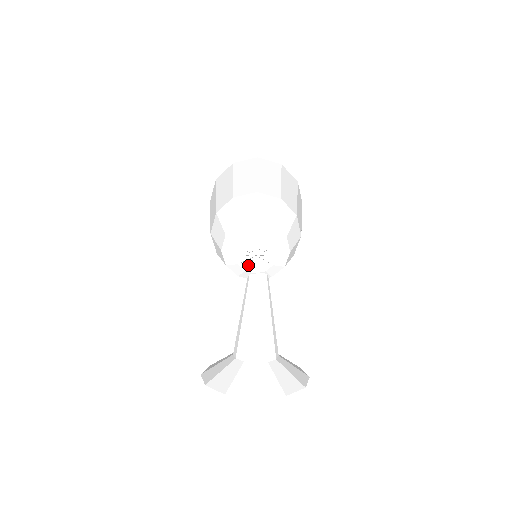
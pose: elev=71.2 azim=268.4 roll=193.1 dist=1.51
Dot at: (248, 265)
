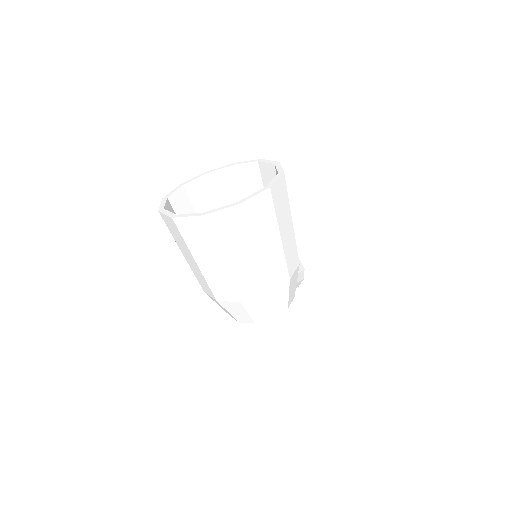
Dot at: occluded
